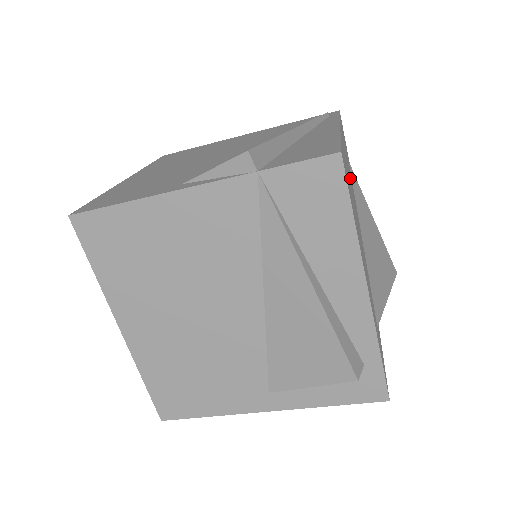
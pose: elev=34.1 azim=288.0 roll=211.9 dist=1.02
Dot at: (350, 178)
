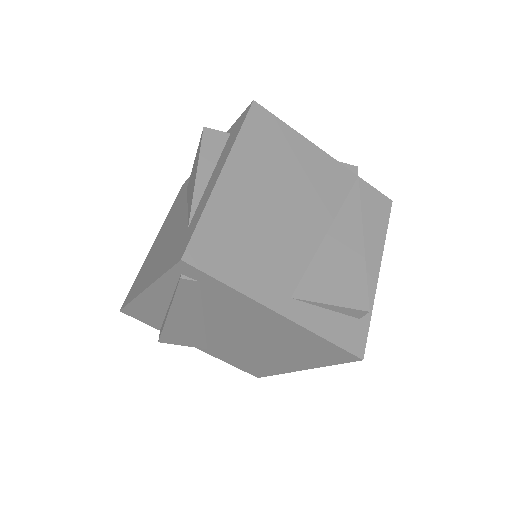
Dot at: occluded
